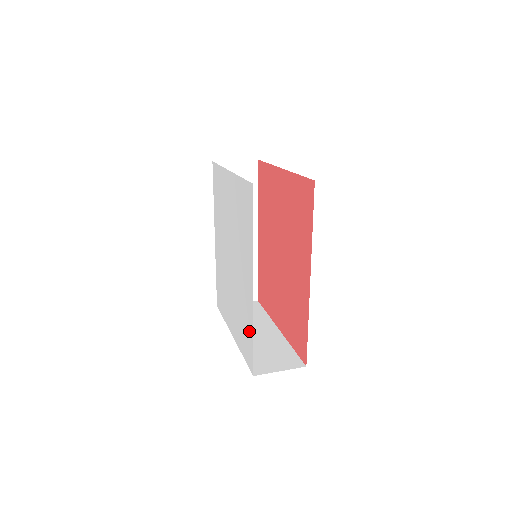
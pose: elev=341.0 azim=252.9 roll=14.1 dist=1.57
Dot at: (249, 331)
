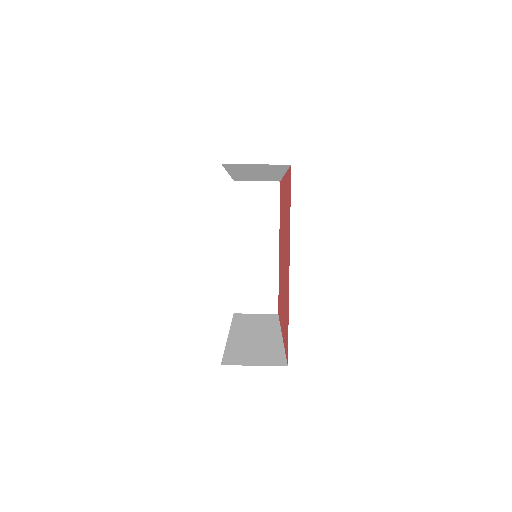
Dot at: occluded
